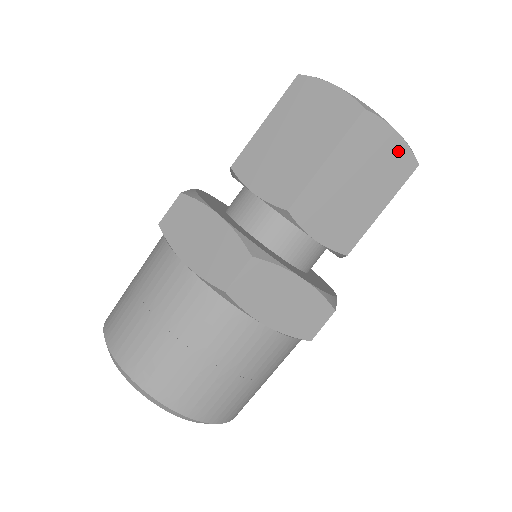
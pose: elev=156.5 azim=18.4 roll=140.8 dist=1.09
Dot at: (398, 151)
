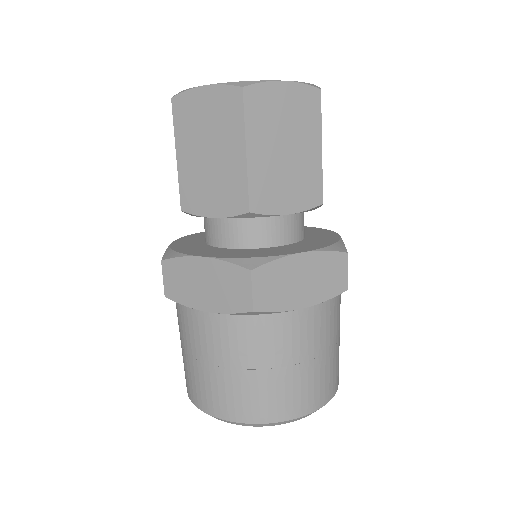
Dot at: (295, 94)
